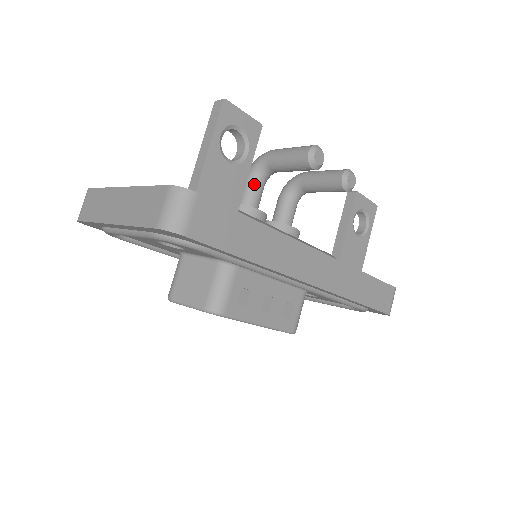
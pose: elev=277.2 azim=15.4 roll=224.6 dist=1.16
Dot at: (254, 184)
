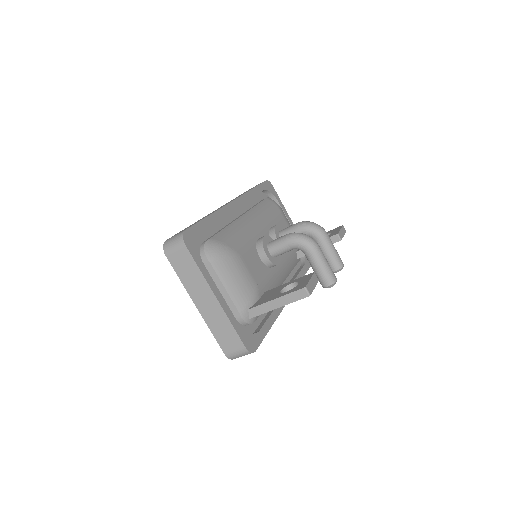
Dot at: (289, 250)
